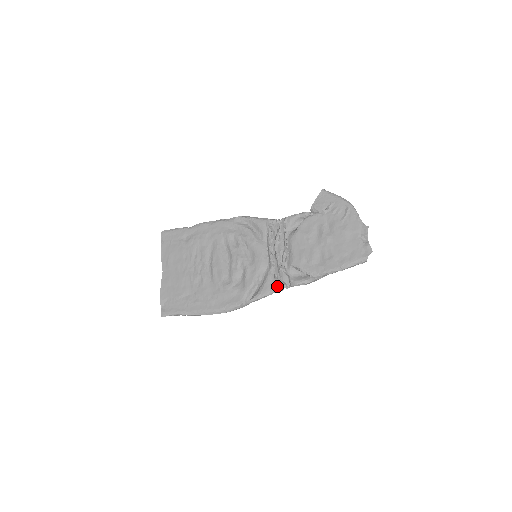
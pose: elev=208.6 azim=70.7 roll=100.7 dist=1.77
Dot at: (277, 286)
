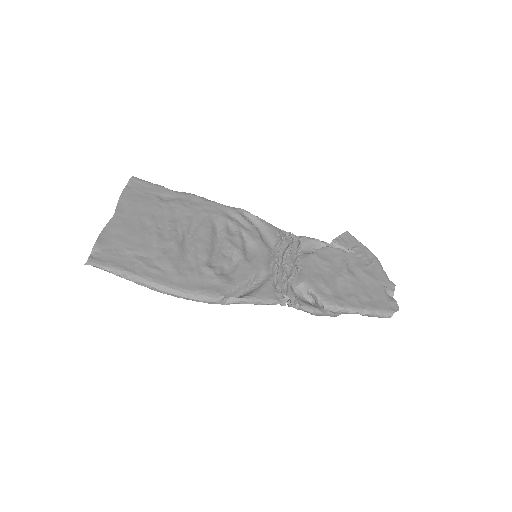
Dot at: (279, 297)
